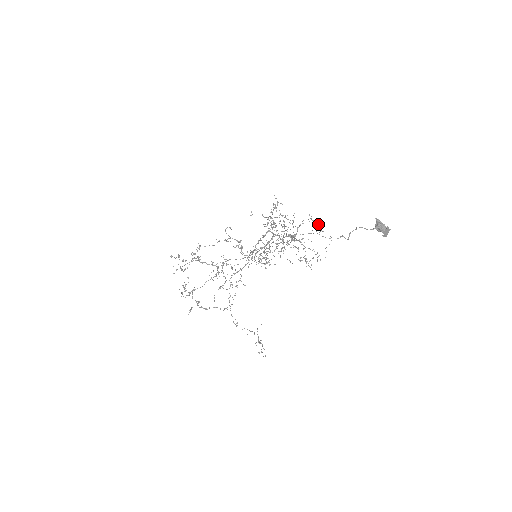
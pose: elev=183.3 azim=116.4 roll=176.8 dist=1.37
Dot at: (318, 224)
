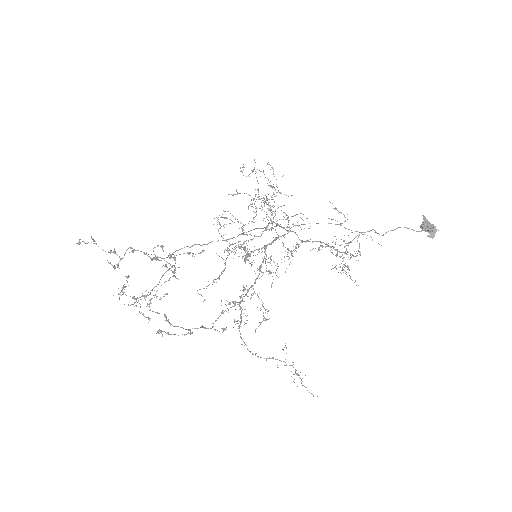
Dot at: (341, 213)
